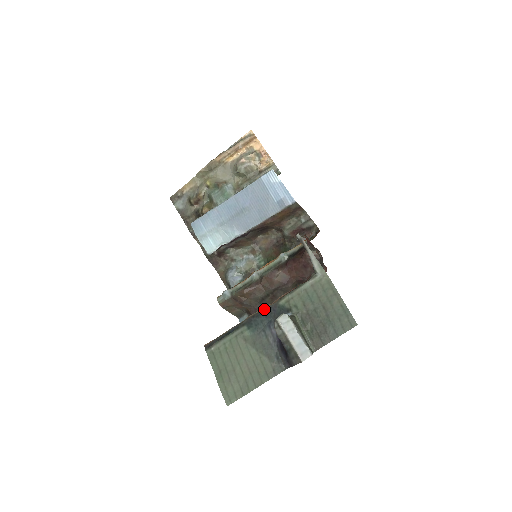
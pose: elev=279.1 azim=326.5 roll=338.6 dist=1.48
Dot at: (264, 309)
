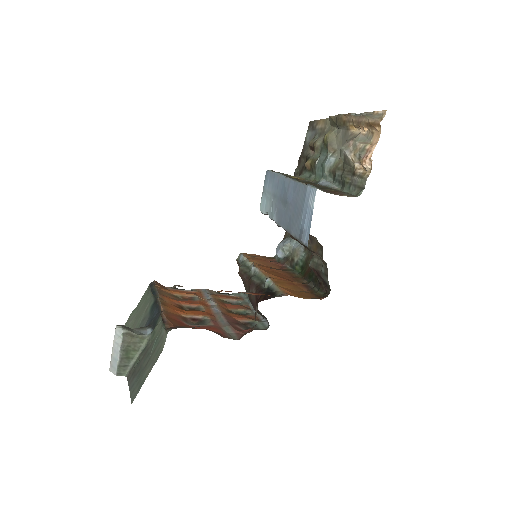
Dot at: (159, 307)
